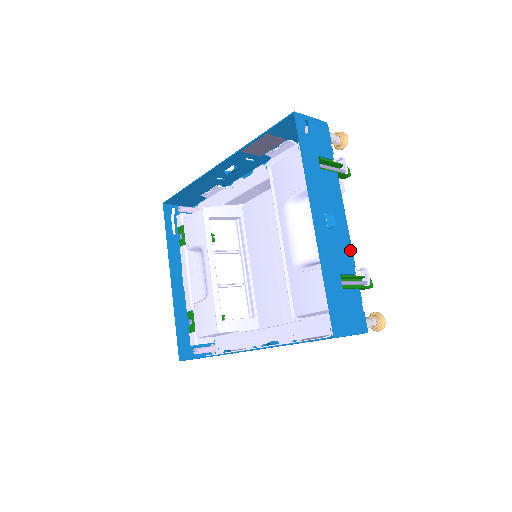
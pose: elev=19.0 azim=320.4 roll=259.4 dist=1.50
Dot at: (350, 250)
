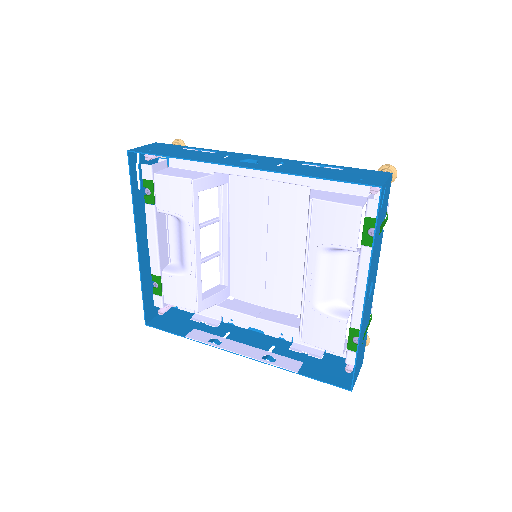
Dot at: occluded
